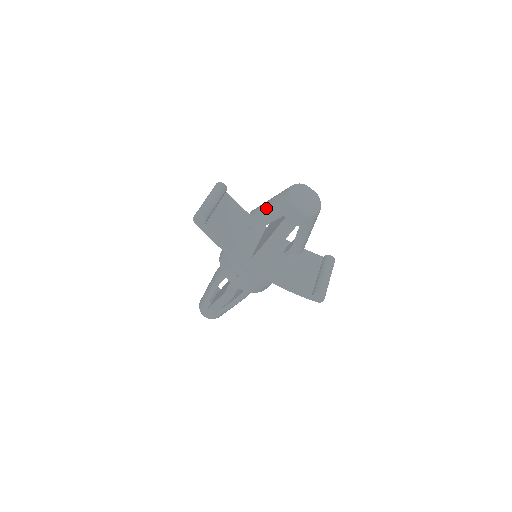
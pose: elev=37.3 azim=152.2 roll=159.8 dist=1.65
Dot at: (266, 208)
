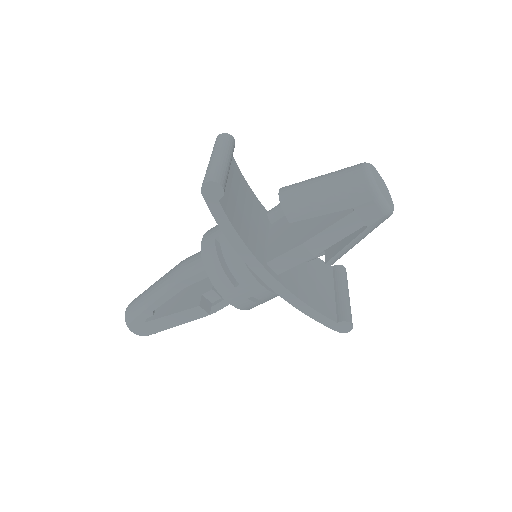
Dot at: (319, 190)
